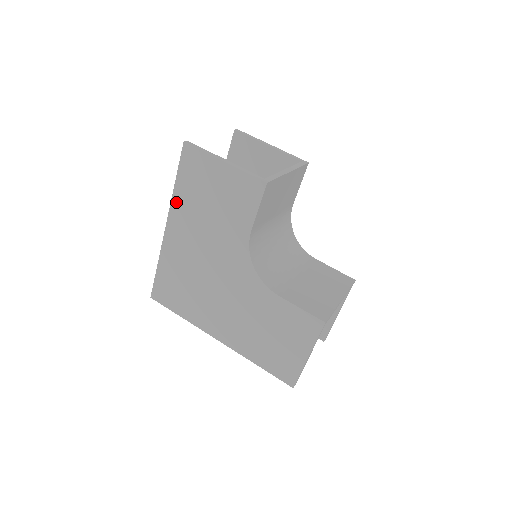
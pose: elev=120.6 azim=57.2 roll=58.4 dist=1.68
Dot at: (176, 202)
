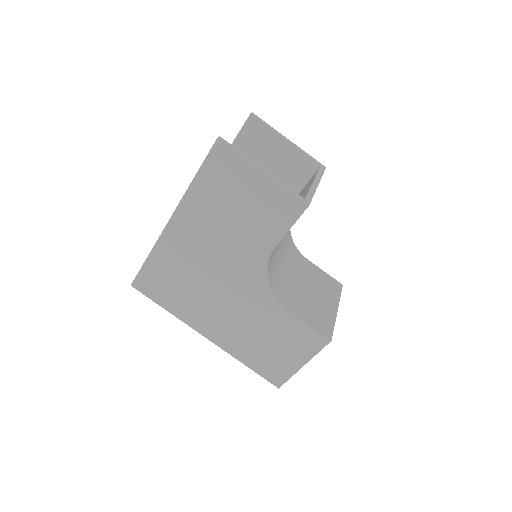
Dot at: (190, 198)
